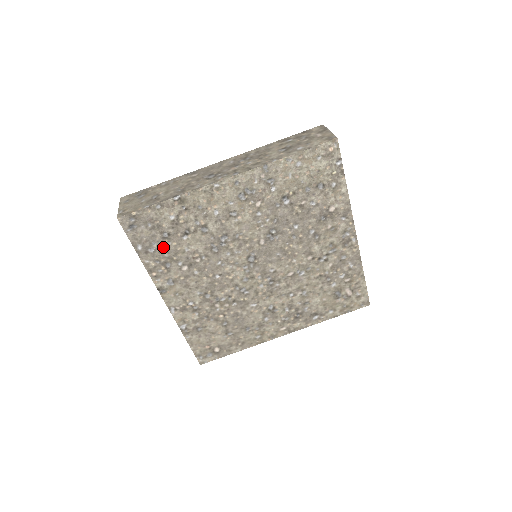
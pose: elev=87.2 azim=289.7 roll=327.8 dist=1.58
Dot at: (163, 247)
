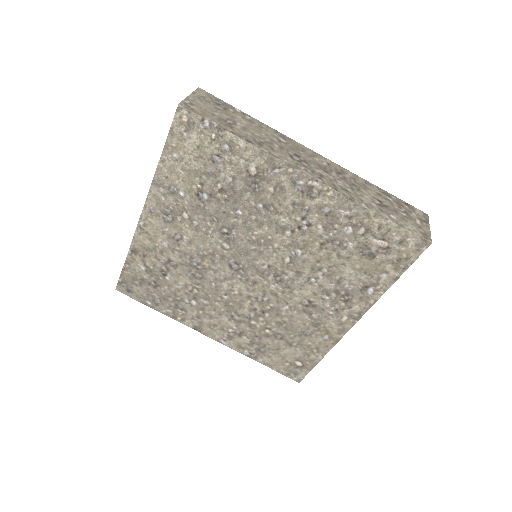
Dot at: (162, 294)
